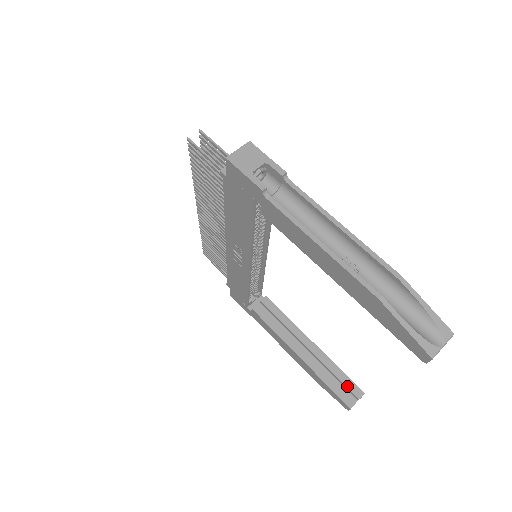
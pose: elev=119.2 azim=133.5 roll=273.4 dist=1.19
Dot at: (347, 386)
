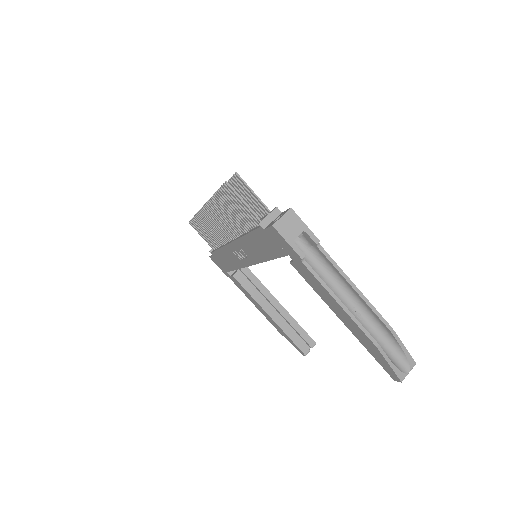
Dot at: (304, 339)
